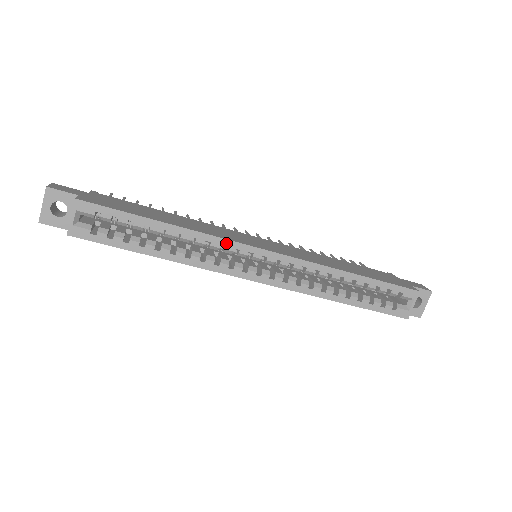
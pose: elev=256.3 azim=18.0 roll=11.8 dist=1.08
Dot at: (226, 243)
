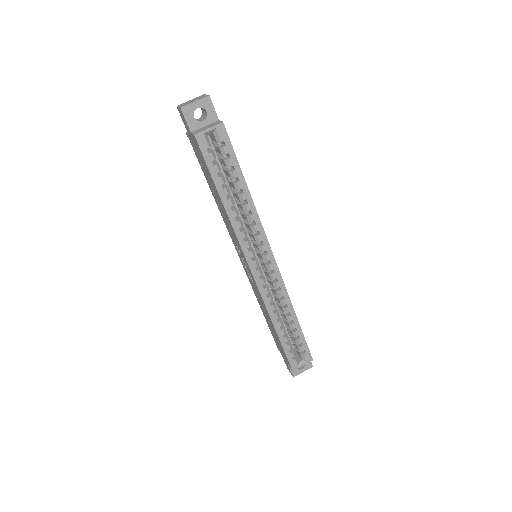
Dot at: (262, 233)
